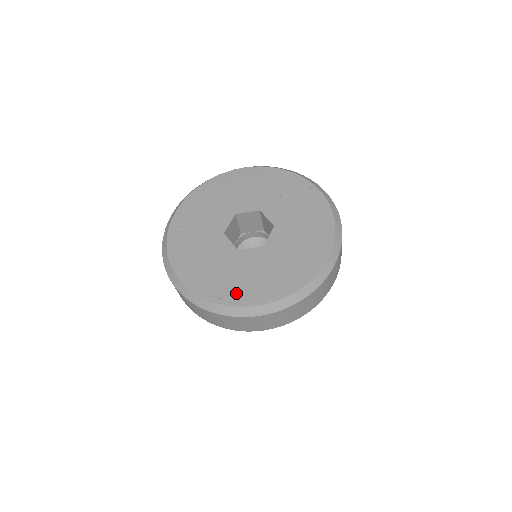
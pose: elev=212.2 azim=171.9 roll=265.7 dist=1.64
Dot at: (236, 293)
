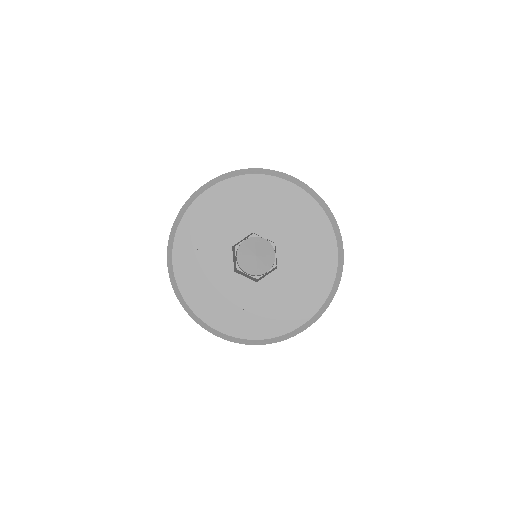
Dot at: (280, 322)
